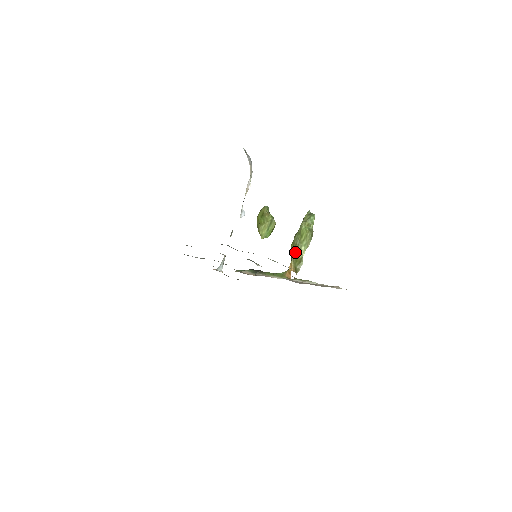
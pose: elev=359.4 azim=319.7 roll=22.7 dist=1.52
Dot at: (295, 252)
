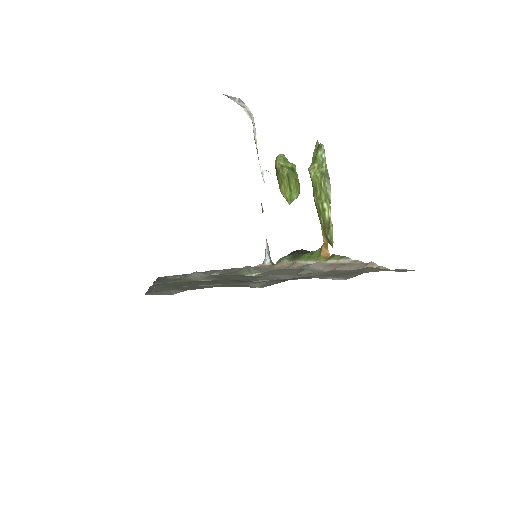
Dot at: (319, 215)
